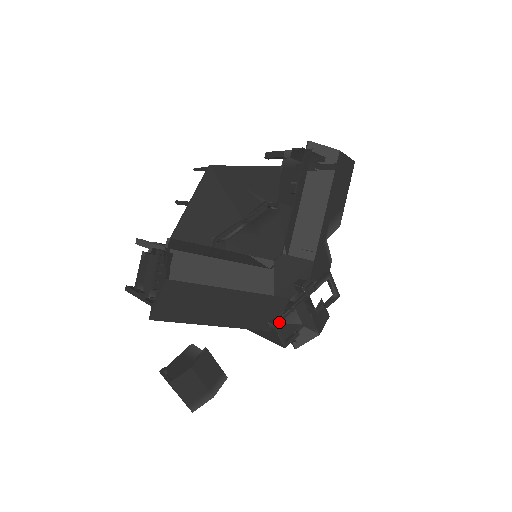
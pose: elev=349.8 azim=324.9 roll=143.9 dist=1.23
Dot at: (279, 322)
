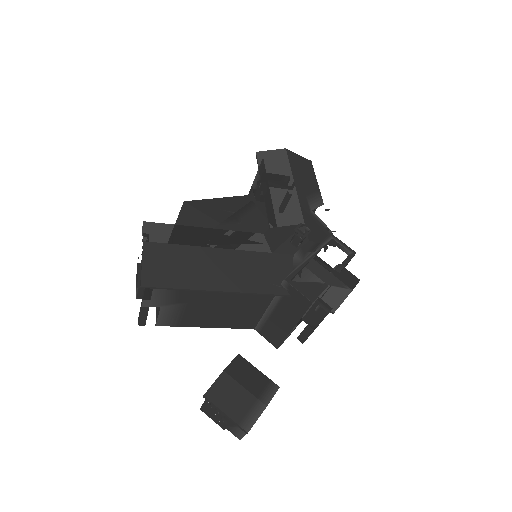
Dot at: (291, 277)
